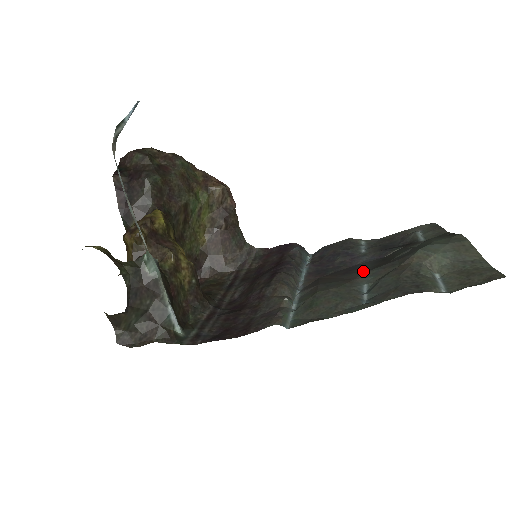
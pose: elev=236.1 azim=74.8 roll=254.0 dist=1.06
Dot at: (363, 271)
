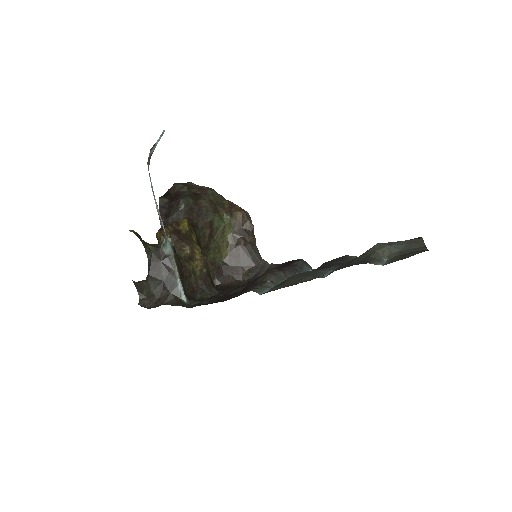
Dot at: occluded
